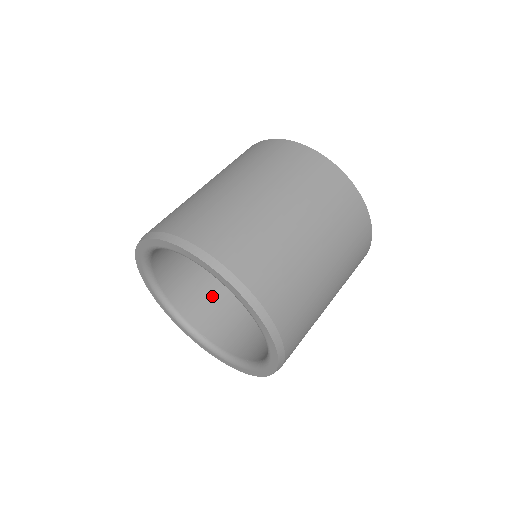
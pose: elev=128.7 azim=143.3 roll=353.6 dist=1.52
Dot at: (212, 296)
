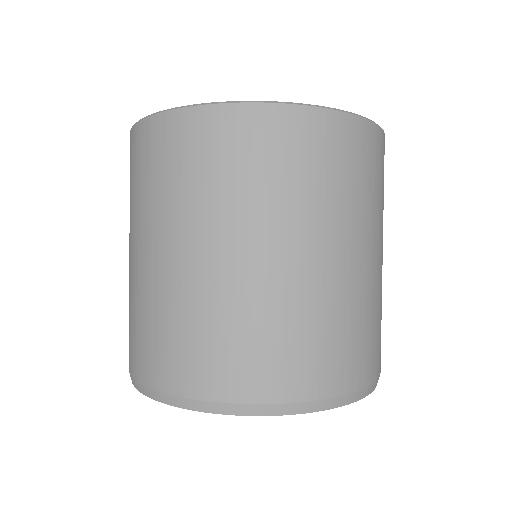
Dot at: occluded
